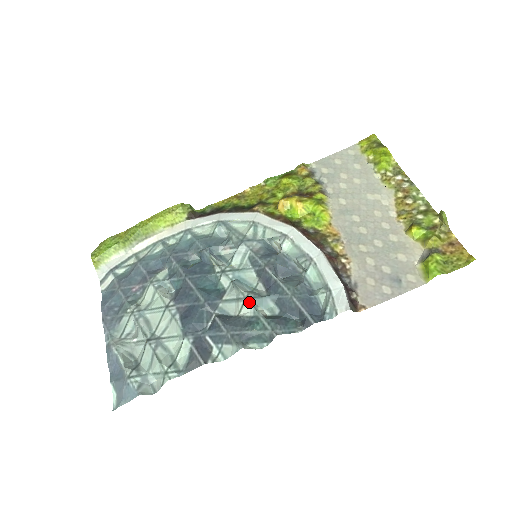
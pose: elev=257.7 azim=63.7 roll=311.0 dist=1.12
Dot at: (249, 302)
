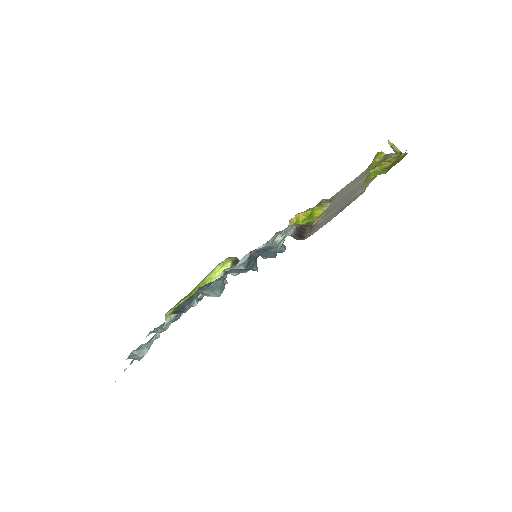
Dot at: (223, 271)
